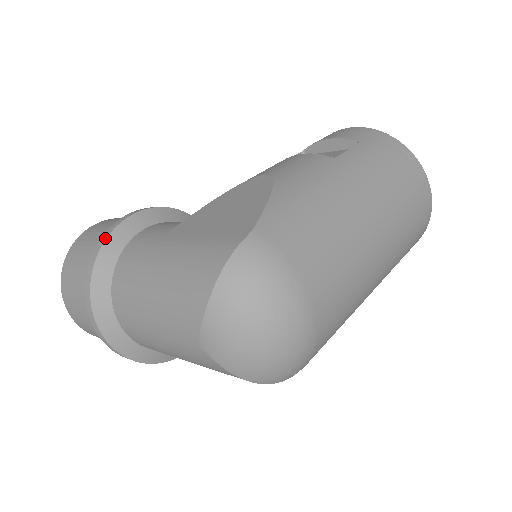
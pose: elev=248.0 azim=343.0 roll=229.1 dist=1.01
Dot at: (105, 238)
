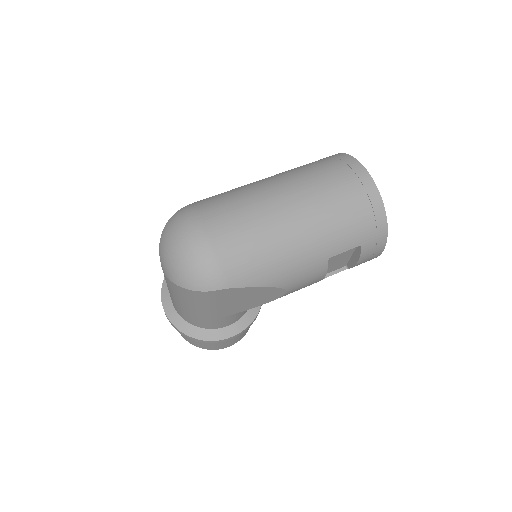
Dot at: occluded
